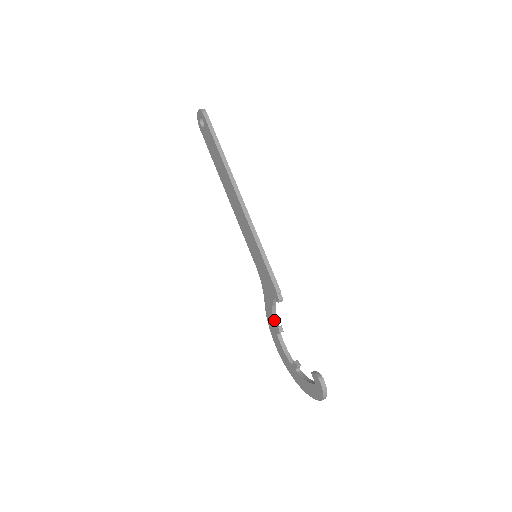
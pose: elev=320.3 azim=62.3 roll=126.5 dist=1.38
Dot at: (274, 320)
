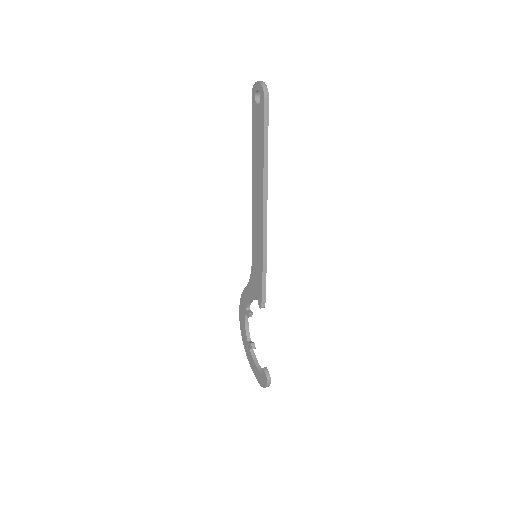
Dot at: (248, 305)
